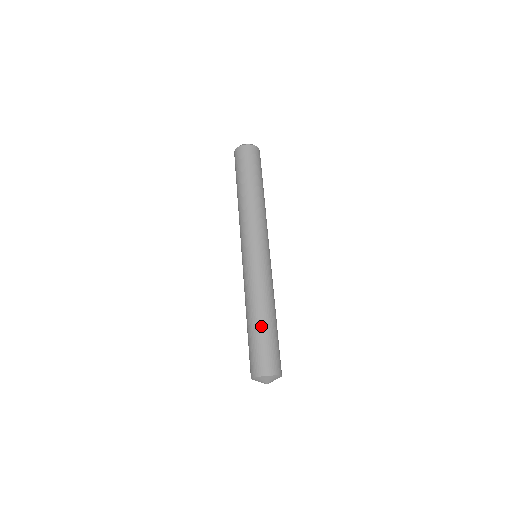
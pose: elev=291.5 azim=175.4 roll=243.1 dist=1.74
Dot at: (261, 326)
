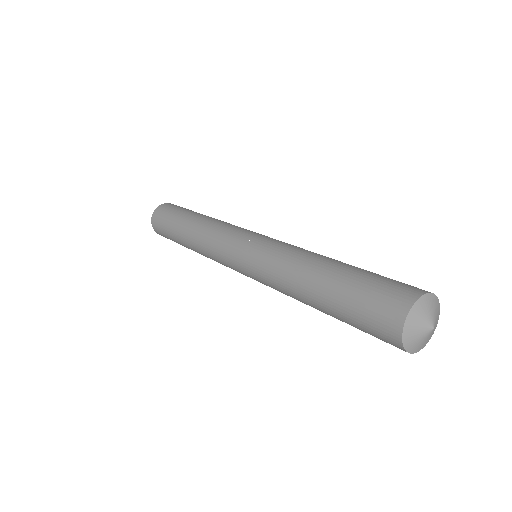
Dot at: occluded
